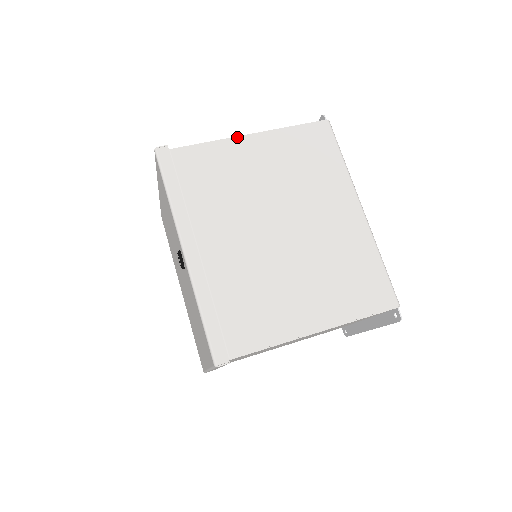
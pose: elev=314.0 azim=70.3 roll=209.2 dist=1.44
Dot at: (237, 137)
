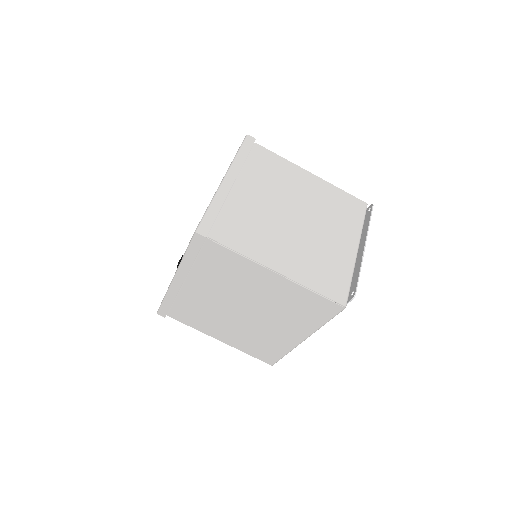
Dot at: (264, 267)
